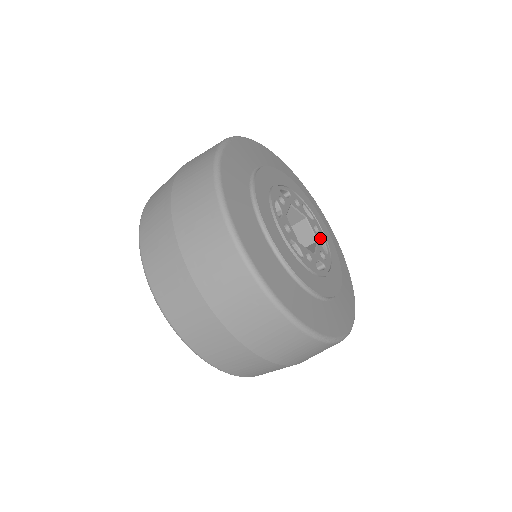
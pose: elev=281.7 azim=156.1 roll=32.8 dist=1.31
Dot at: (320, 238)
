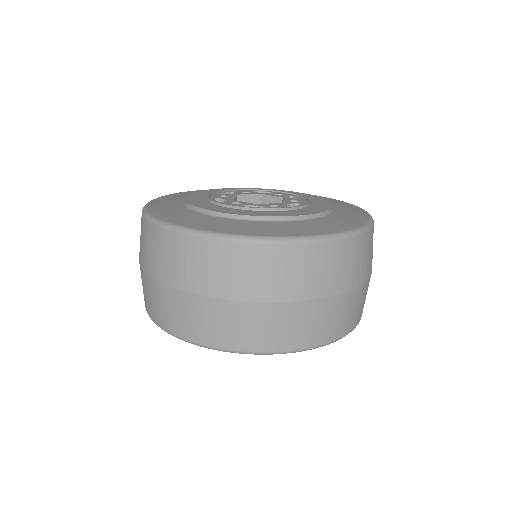
Dot at: (286, 196)
